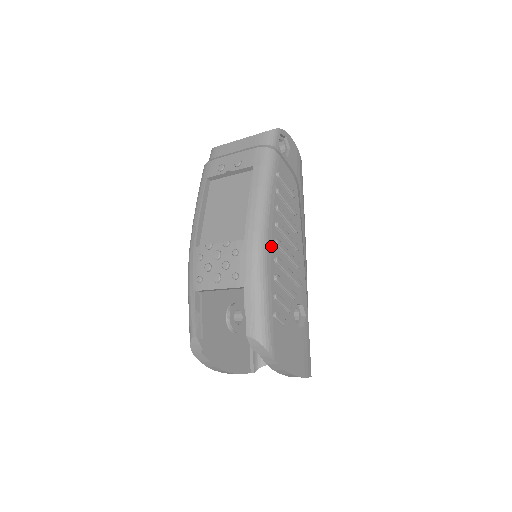
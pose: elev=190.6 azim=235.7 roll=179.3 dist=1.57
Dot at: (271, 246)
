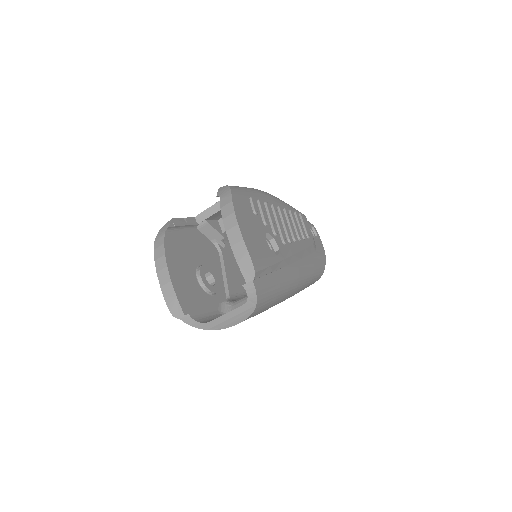
Dot at: (273, 201)
